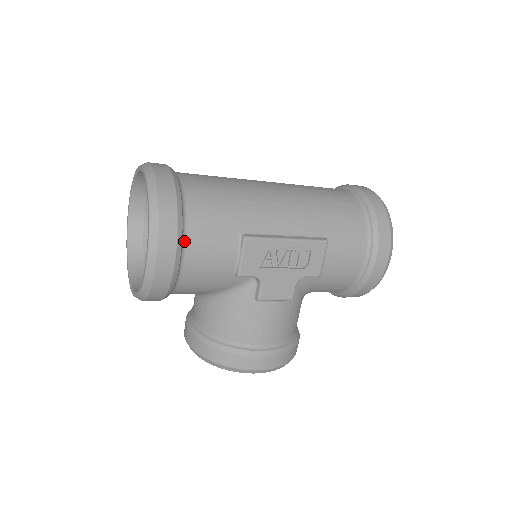
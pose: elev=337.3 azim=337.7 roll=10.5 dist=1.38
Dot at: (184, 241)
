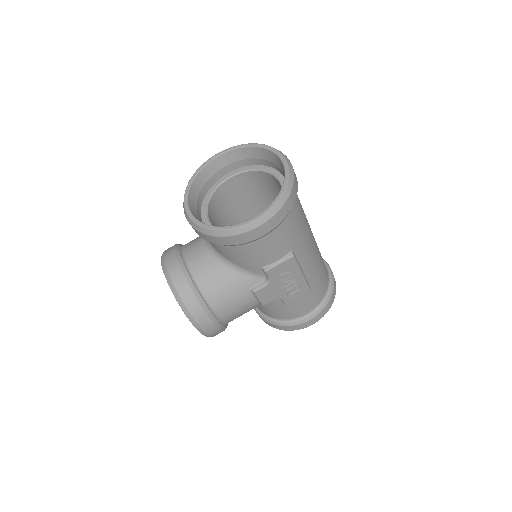
Dot at: occluded
